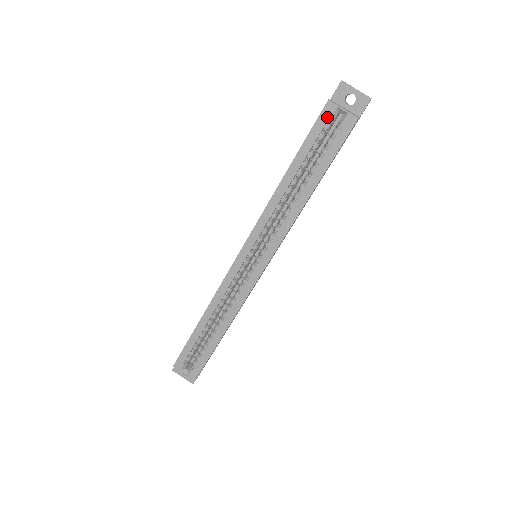
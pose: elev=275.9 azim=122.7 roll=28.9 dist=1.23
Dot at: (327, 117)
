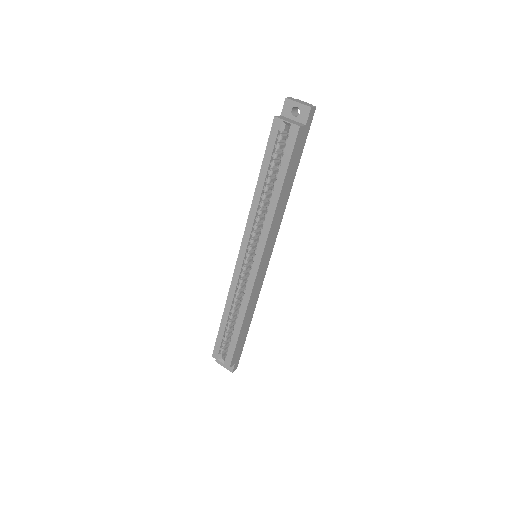
Dot at: (277, 131)
